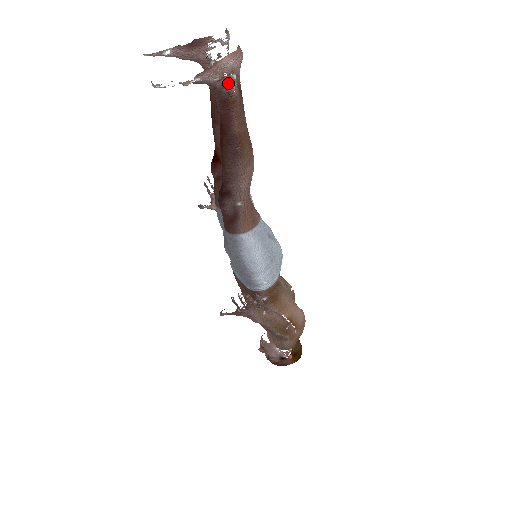
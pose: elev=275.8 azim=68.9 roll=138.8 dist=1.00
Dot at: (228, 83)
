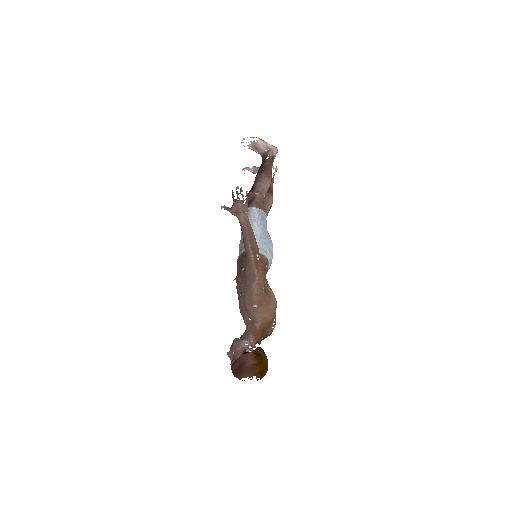
Dot at: (269, 152)
